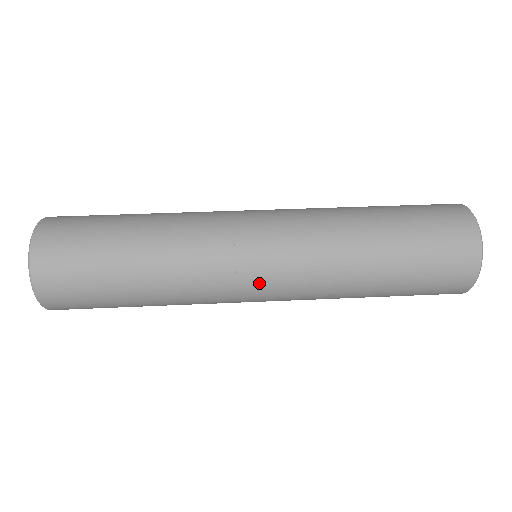
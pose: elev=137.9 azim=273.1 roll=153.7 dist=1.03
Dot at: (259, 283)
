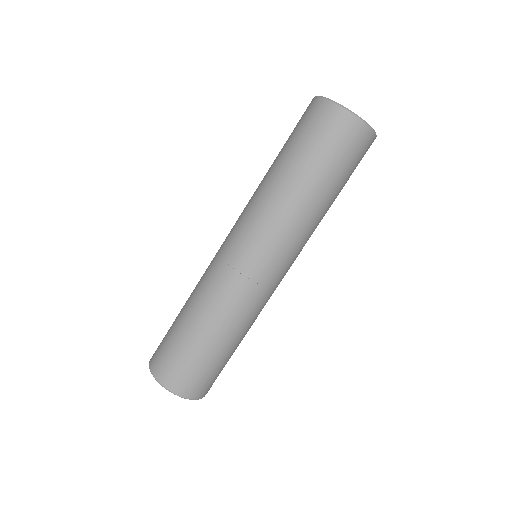
Dot at: (279, 275)
